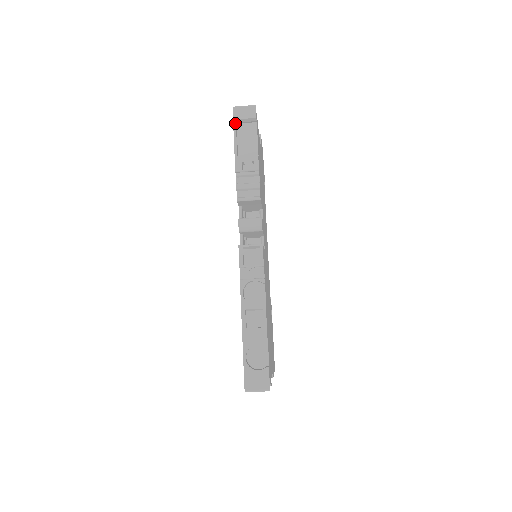
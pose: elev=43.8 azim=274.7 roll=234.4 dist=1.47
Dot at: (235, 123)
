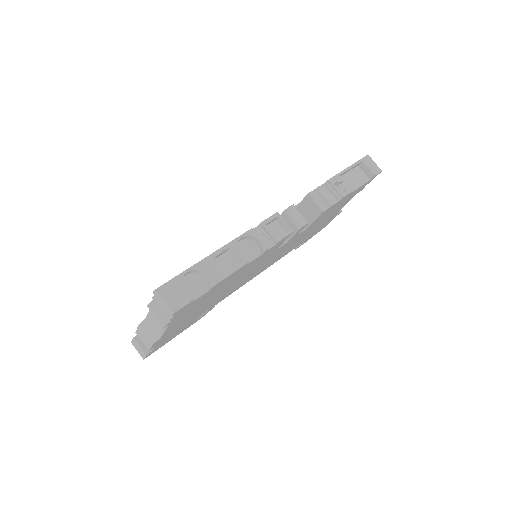
Dot at: (360, 162)
